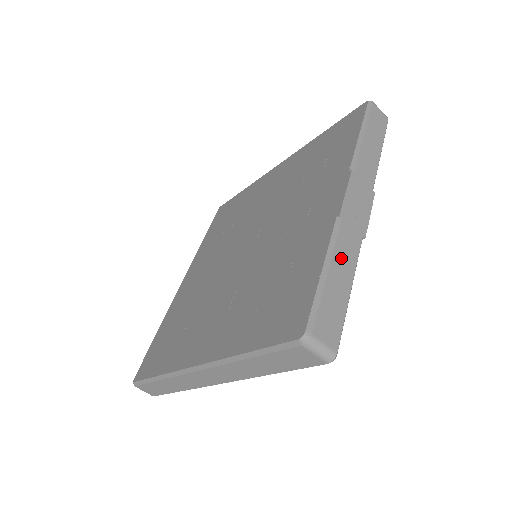
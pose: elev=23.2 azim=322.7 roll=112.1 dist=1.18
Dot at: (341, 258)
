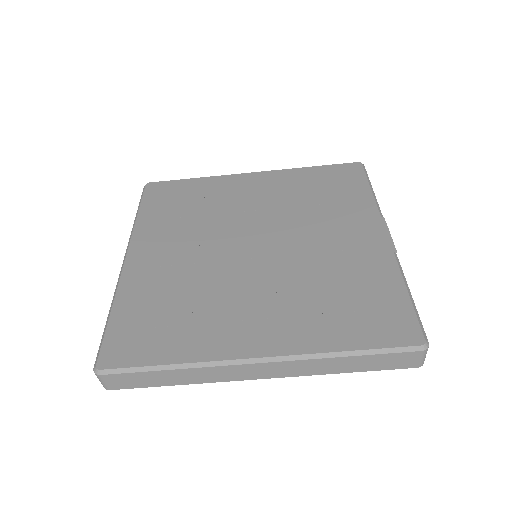
Dot at: occluded
